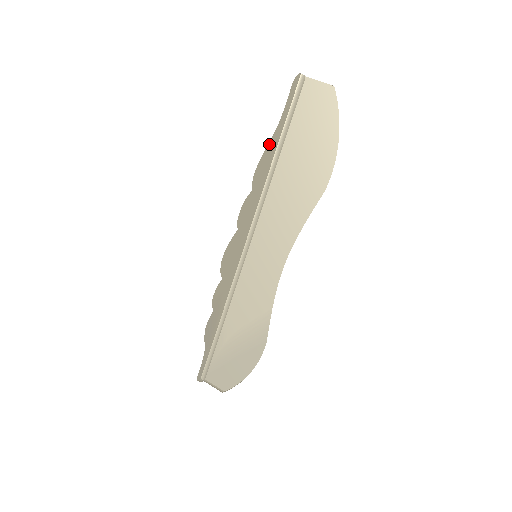
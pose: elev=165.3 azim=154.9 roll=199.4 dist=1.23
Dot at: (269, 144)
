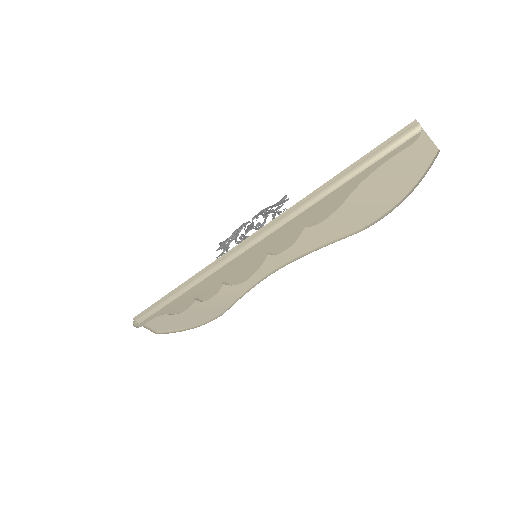
Dot at: occluded
